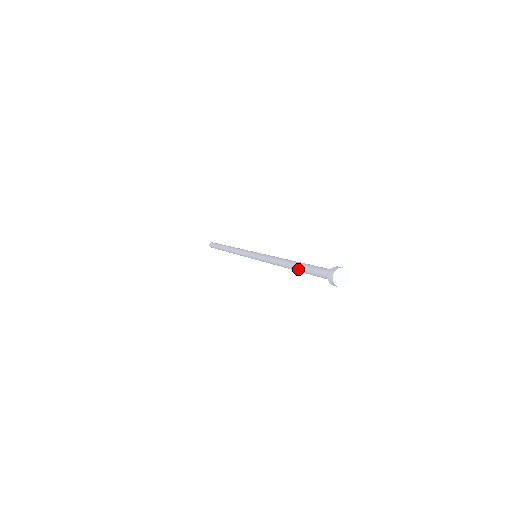
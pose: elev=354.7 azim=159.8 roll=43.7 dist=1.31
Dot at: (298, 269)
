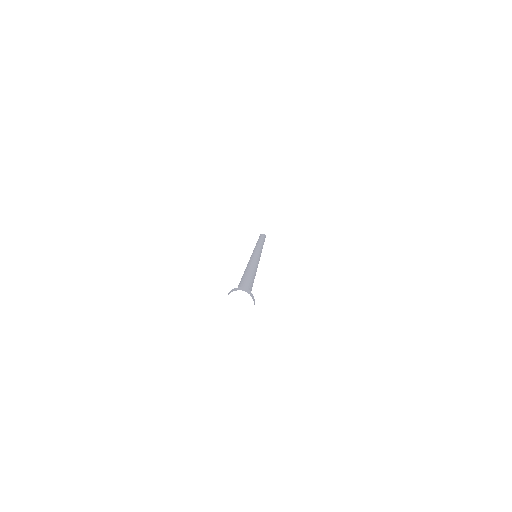
Dot at: occluded
